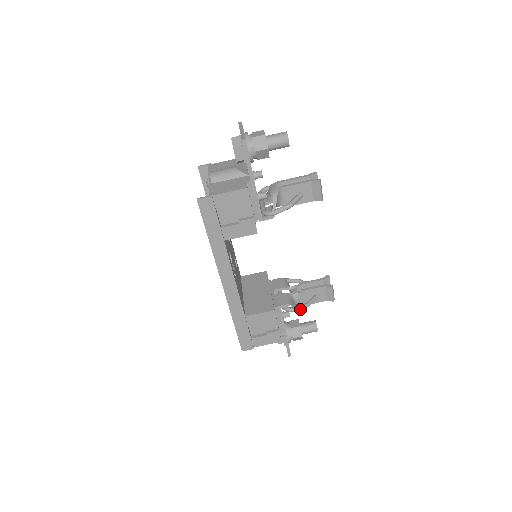
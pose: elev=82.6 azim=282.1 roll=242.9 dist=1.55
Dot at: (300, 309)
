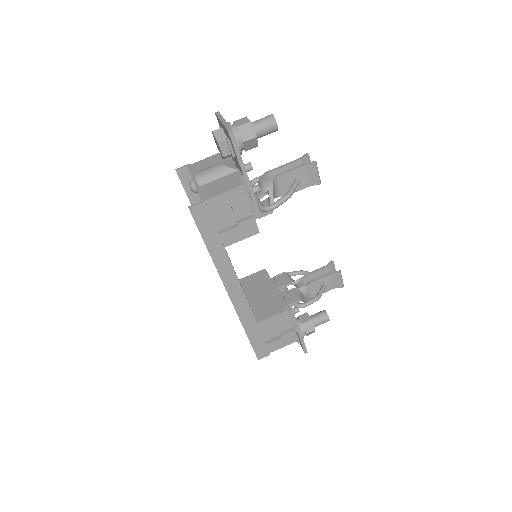
Dot at: (312, 303)
